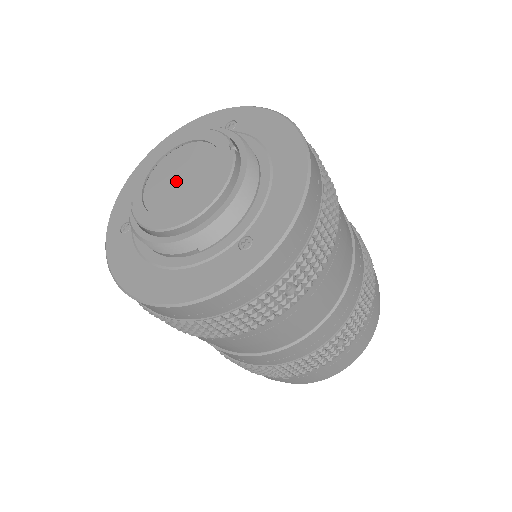
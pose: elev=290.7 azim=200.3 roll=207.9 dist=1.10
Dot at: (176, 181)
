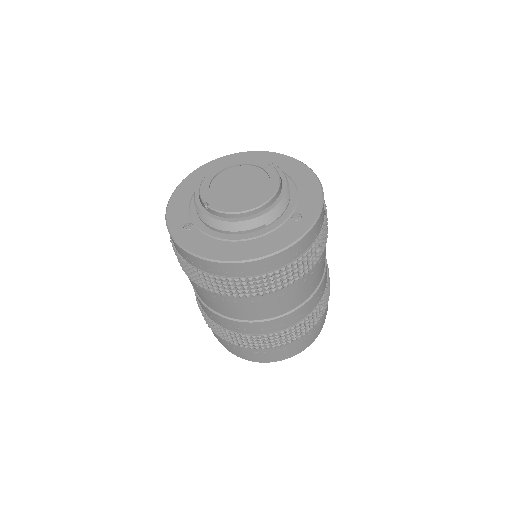
Dot at: (236, 187)
